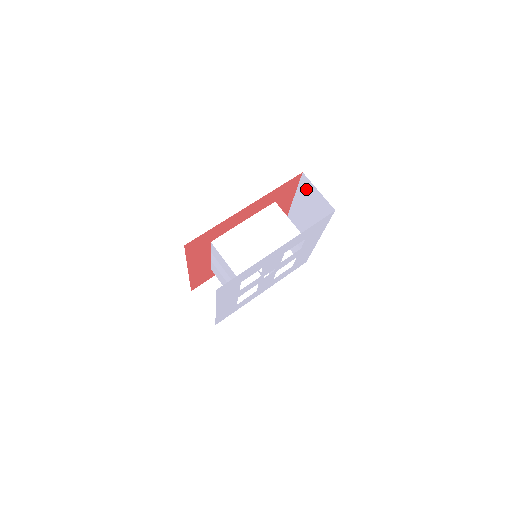
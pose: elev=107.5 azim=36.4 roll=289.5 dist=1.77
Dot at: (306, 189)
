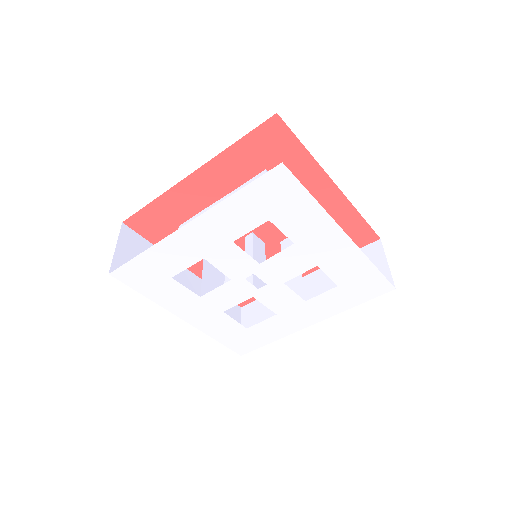
Dot at: occluded
